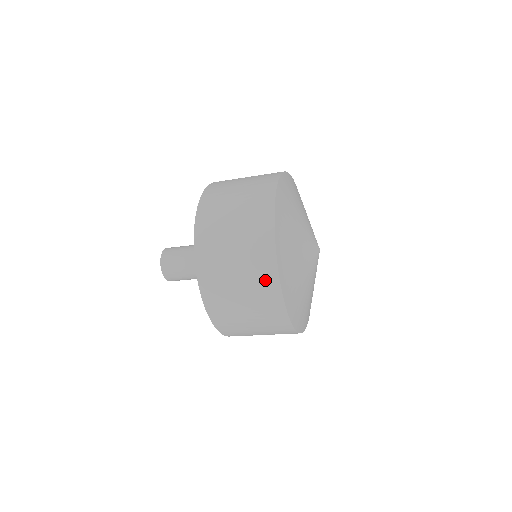
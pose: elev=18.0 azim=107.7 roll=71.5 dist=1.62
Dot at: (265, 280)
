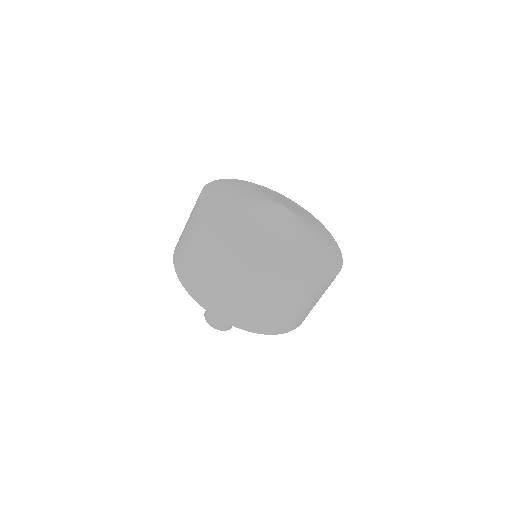
Dot at: (208, 240)
